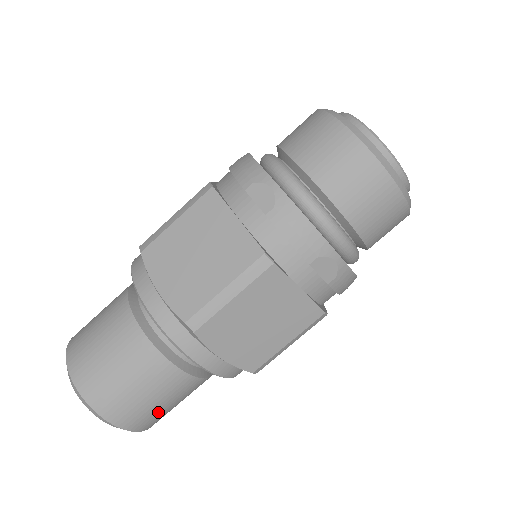
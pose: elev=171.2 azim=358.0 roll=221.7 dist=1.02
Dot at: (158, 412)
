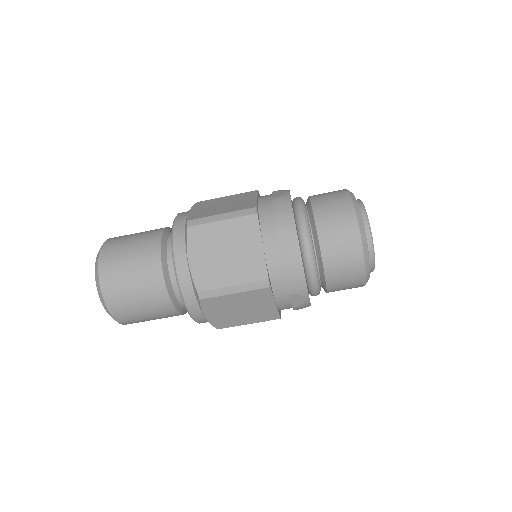
Dot at: (125, 291)
